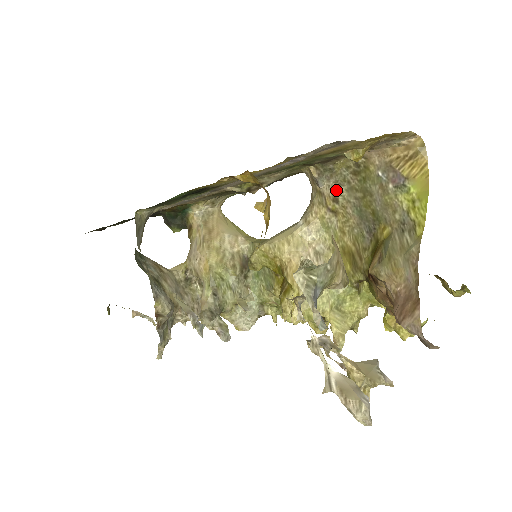
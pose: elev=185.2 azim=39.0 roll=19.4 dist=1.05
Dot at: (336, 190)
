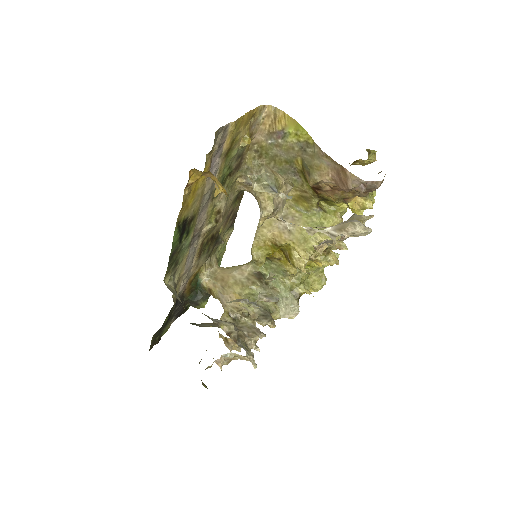
Dot at: occluded
